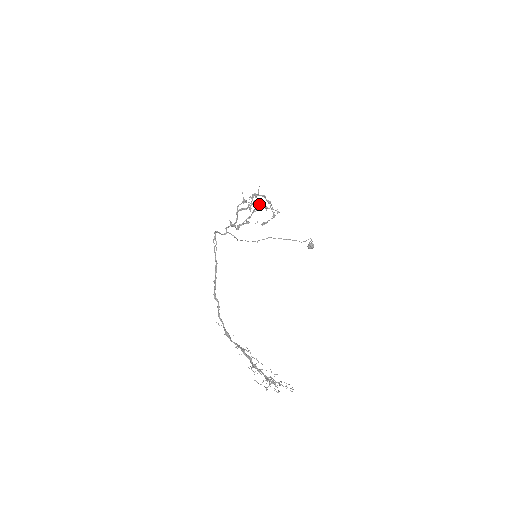
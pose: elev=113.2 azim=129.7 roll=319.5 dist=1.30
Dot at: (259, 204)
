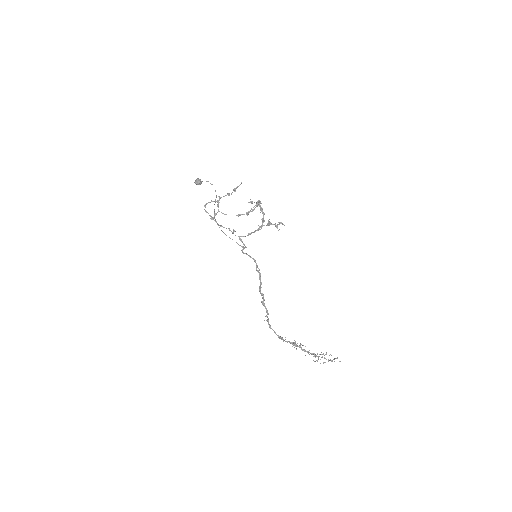
Dot at: (279, 223)
